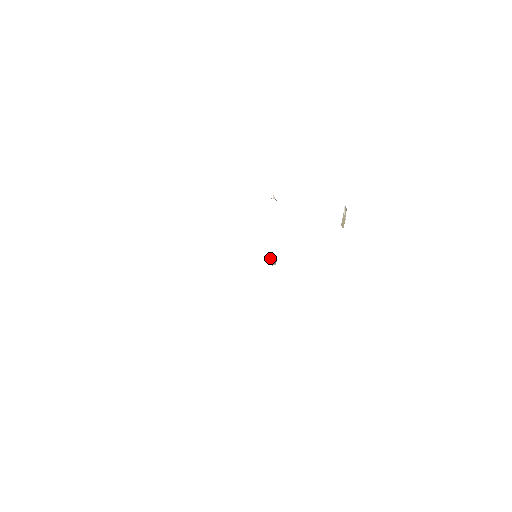
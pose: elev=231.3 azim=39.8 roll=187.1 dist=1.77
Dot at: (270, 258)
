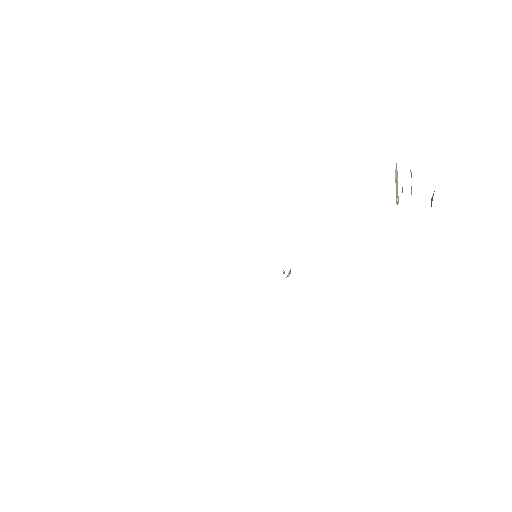
Dot at: (284, 271)
